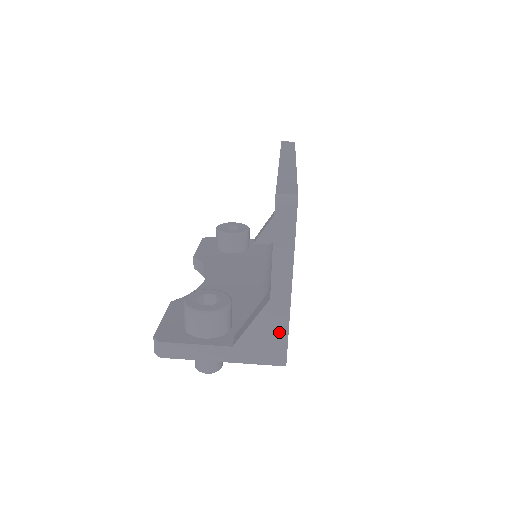
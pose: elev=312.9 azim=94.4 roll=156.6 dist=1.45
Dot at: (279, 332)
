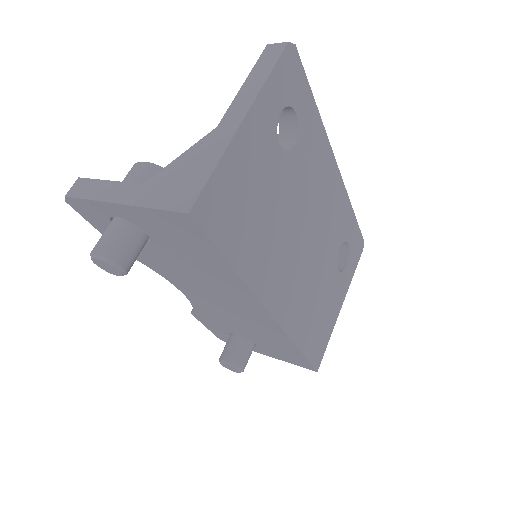
Dot at: (206, 165)
